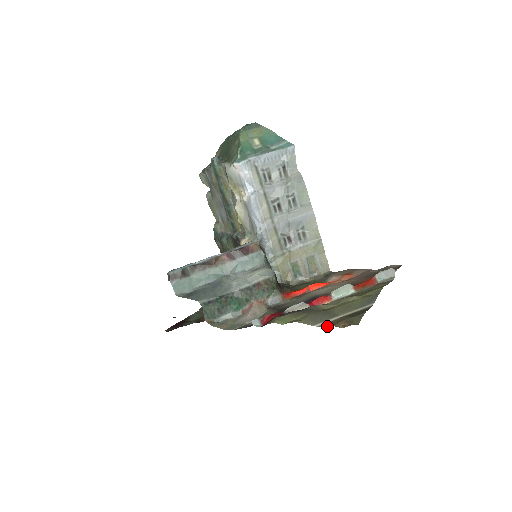
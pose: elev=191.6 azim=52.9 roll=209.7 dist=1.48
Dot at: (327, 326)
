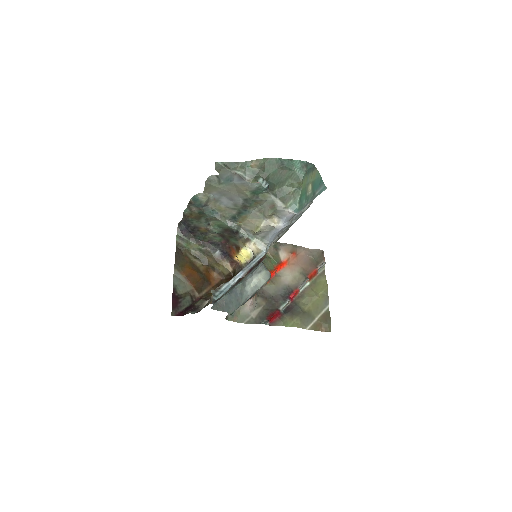
Dot at: (314, 330)
